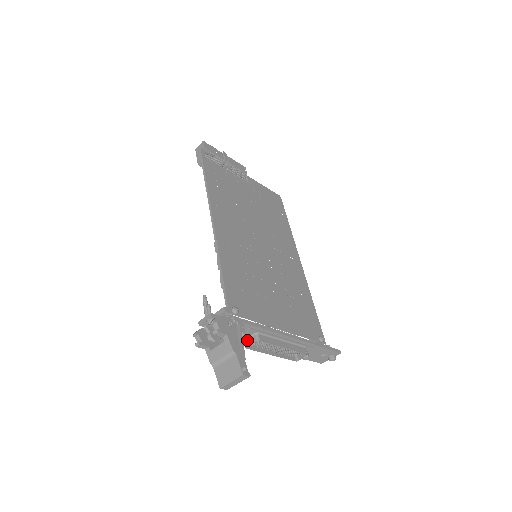
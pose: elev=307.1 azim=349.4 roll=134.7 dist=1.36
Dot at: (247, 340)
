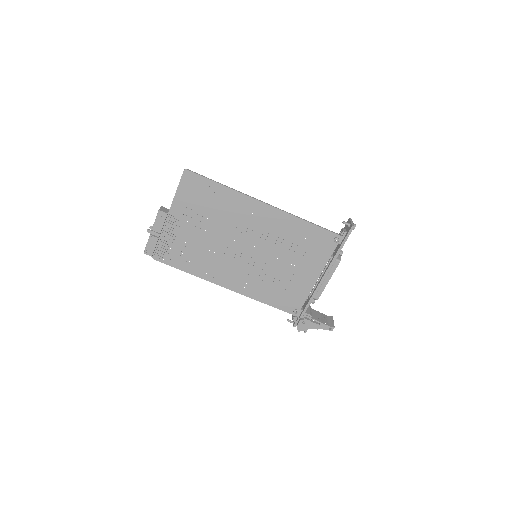
Dot at: occluded
